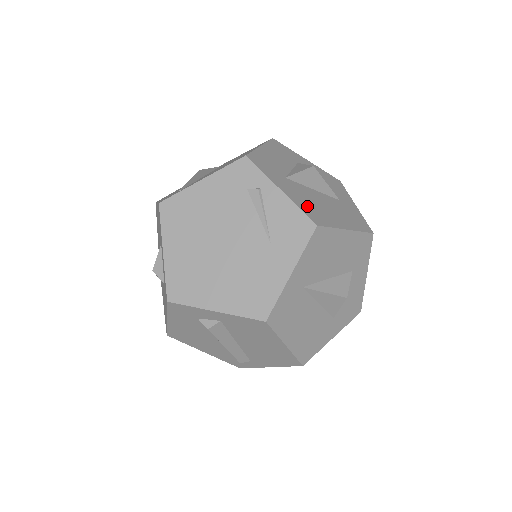
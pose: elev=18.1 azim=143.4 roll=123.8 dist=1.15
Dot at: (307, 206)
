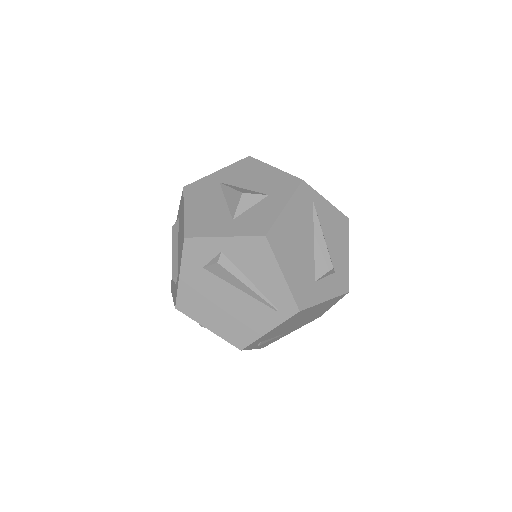
Dot at: occluded
